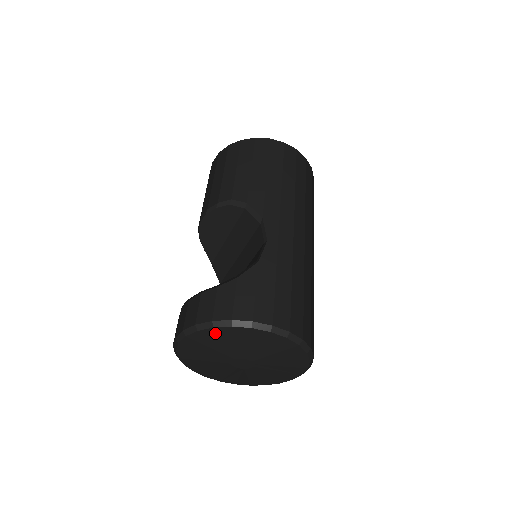
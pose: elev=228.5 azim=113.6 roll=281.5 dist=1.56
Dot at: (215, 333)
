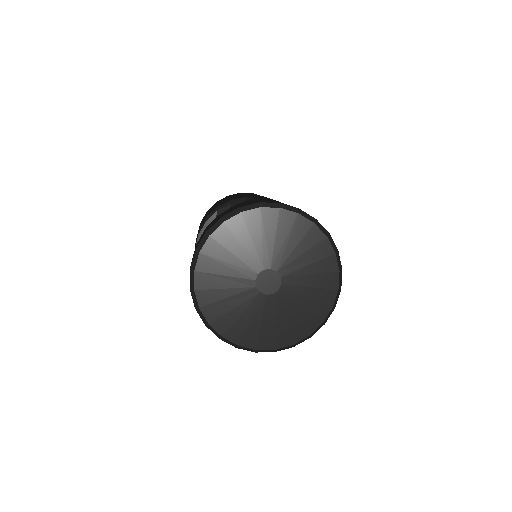
Dot at: (227, 232)
